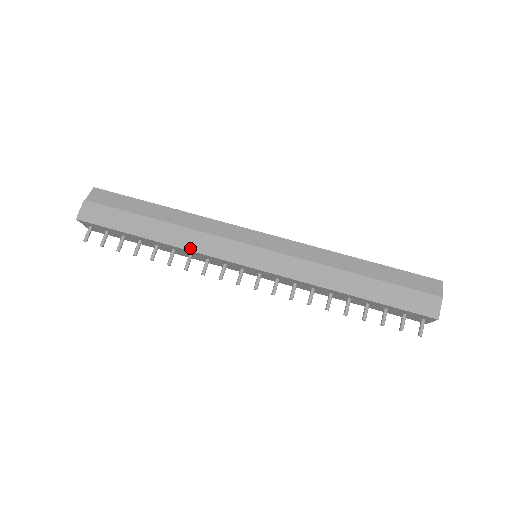
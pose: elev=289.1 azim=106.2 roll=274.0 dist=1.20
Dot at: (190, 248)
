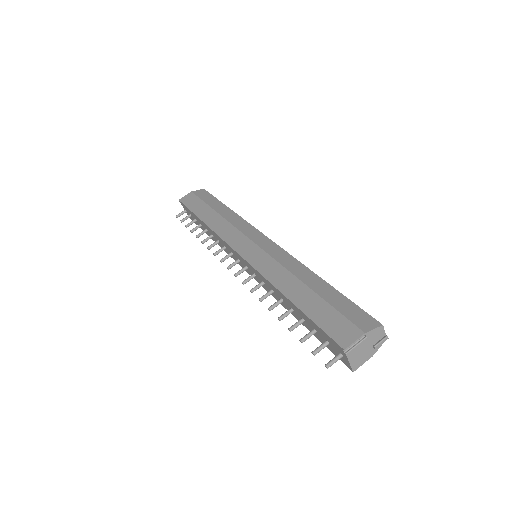
Dot at: (216, 231)
